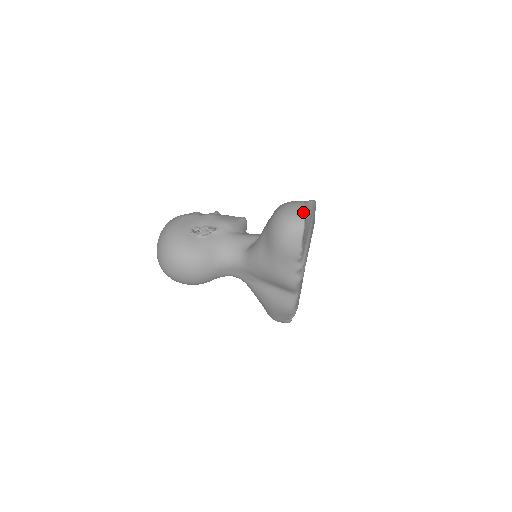
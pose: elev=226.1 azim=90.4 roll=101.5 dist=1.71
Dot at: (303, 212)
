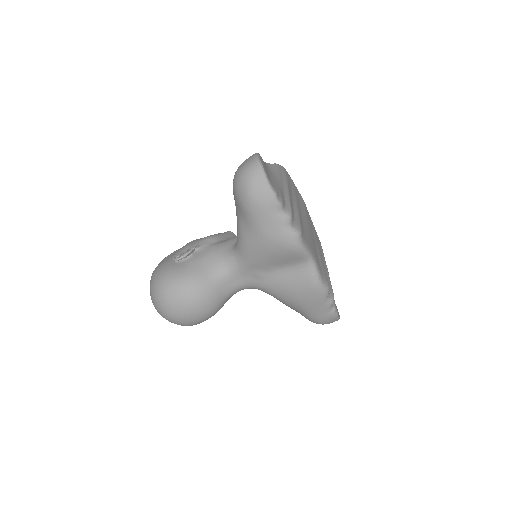
Dot at: (255, 156)
